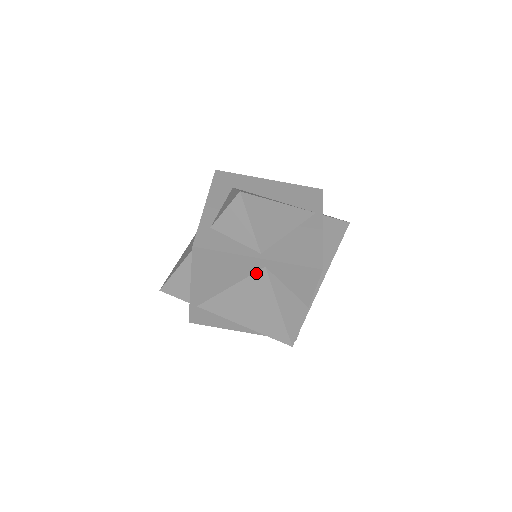
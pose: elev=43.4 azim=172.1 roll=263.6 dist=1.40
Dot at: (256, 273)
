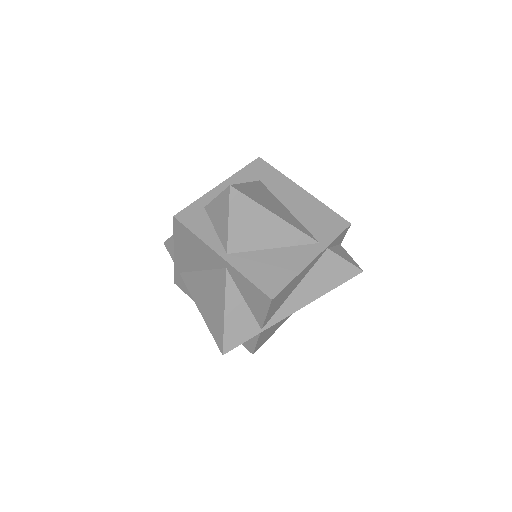
Dot at: (219, 270)
